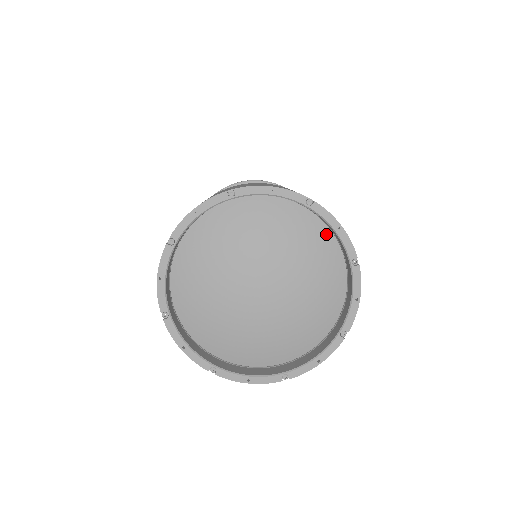
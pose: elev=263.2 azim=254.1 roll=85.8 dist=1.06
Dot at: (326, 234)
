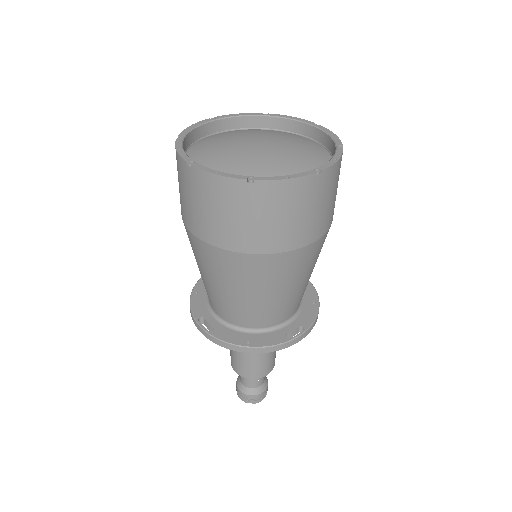
Dot at: (322, 149)
